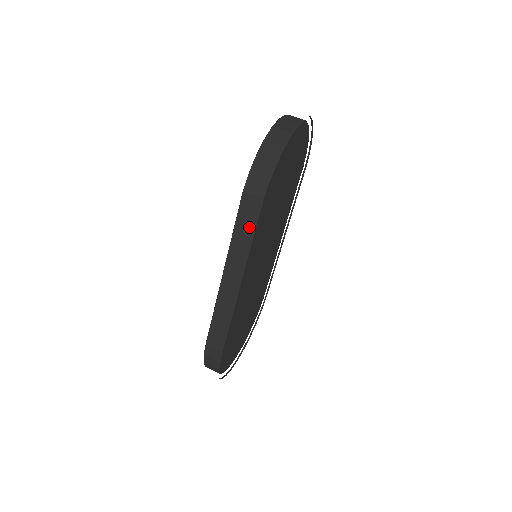
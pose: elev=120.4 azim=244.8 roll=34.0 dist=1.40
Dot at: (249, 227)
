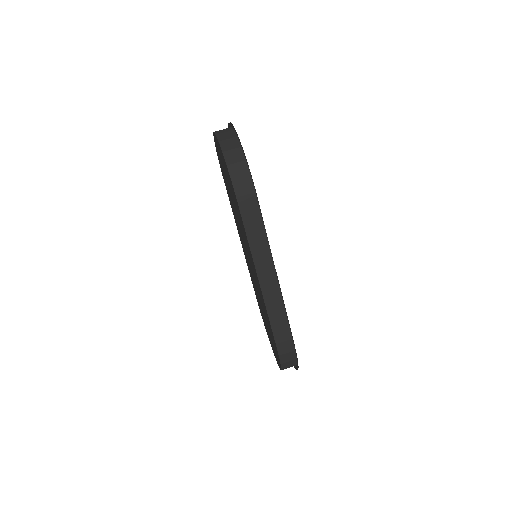
Dot at: (257, 222)
